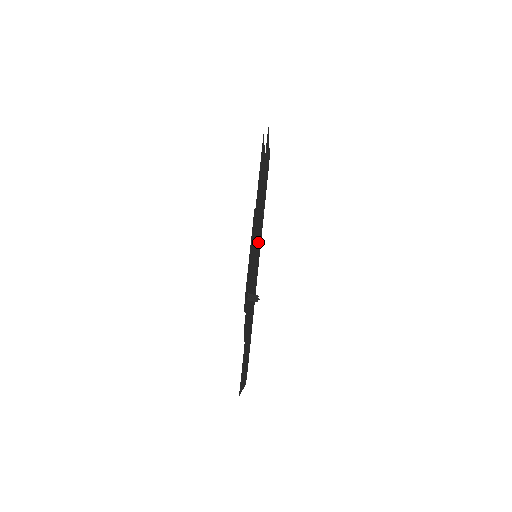
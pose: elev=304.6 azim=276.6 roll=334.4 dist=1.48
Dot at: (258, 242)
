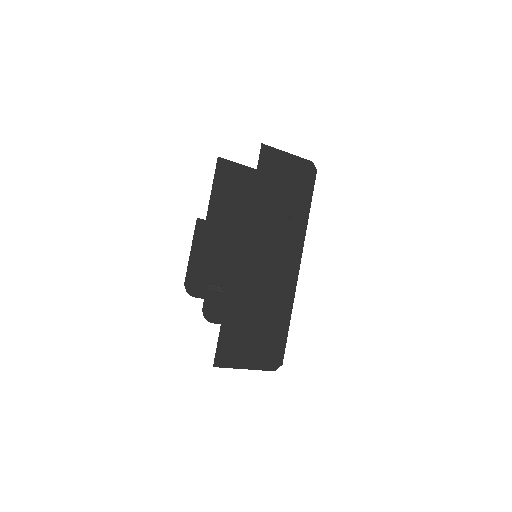
Dot at: (271, 244)
